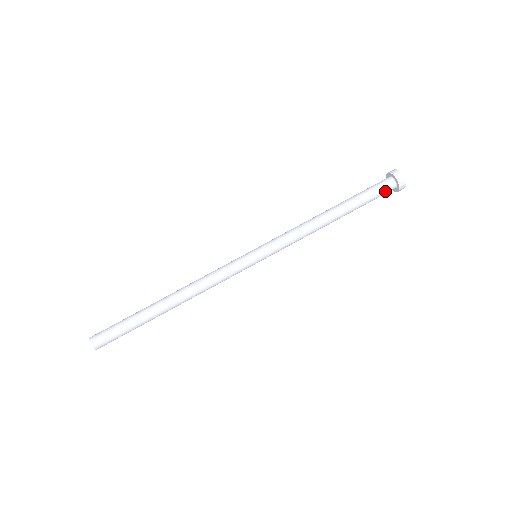
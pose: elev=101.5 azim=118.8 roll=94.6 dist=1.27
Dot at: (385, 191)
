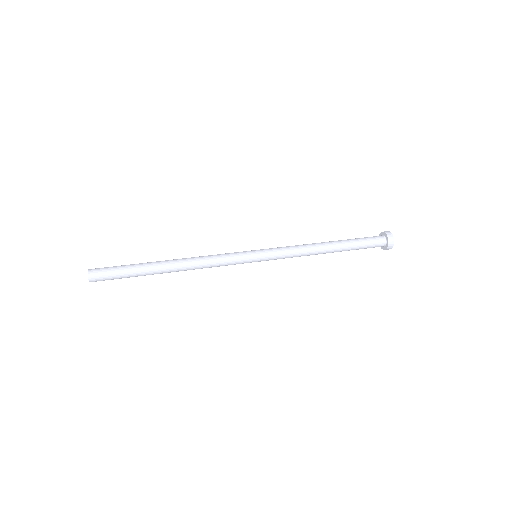
Dot at: (376, 241)
